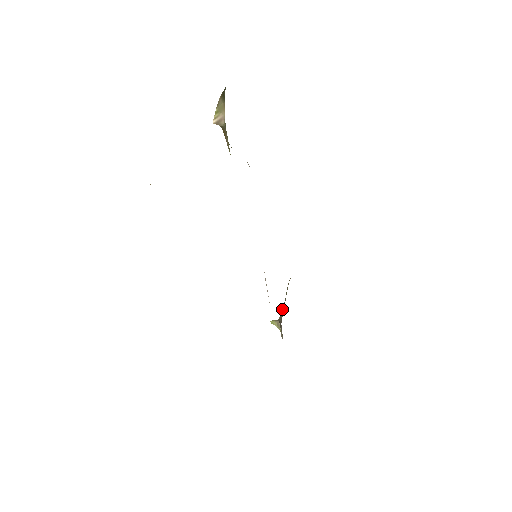
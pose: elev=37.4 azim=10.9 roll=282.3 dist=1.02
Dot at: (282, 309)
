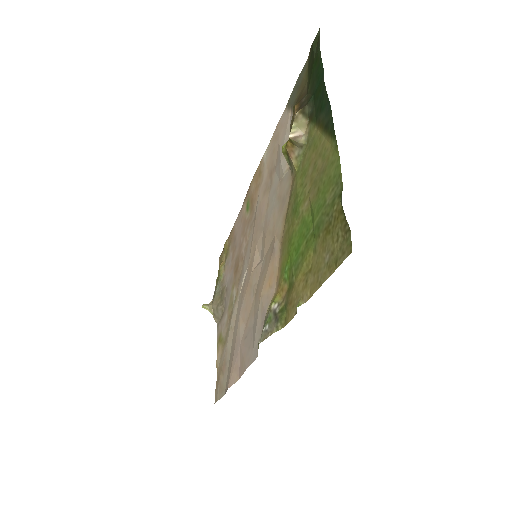
Dot at: (216, 294)
